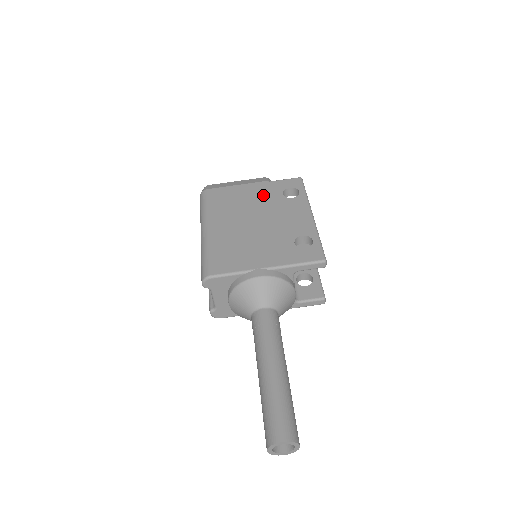
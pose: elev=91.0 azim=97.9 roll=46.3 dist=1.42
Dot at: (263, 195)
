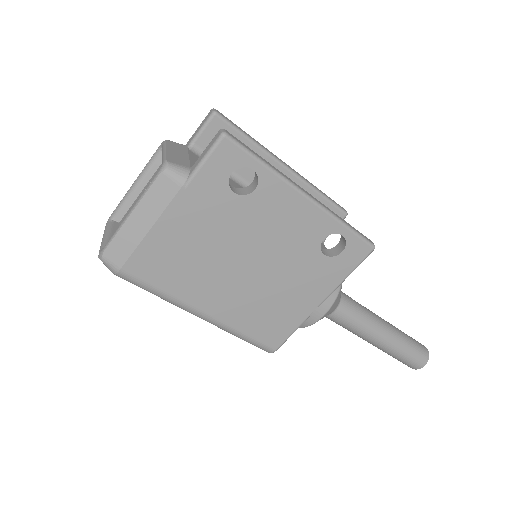
Dot at: (210, 218)
